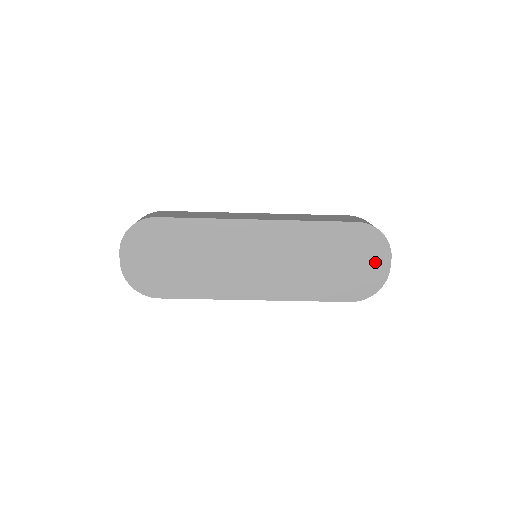
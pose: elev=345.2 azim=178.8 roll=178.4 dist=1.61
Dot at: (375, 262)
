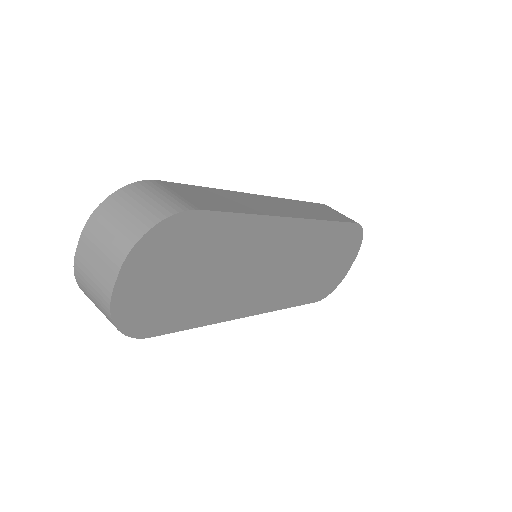
Dot at: (347, 262)
